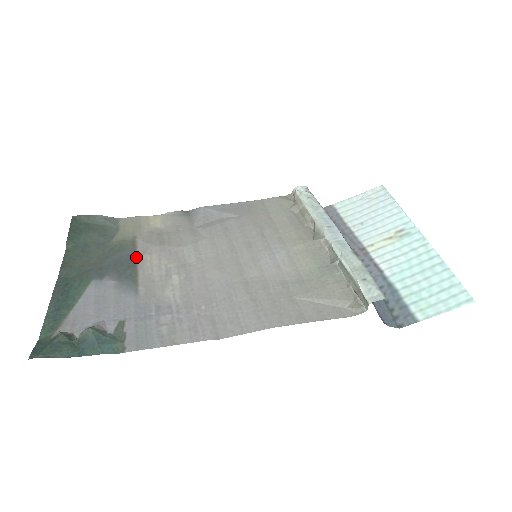
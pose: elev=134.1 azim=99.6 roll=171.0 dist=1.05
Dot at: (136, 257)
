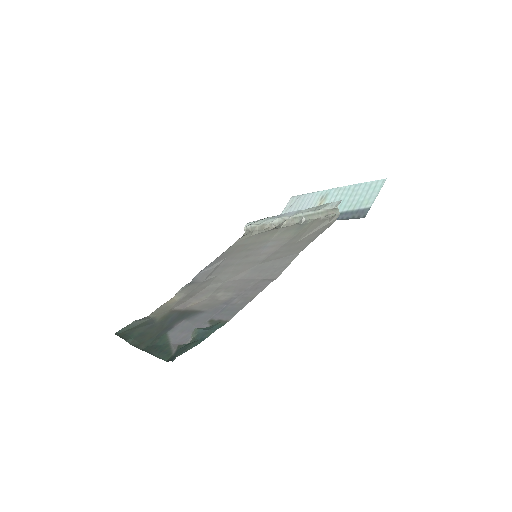
Dot at: (182, 310)
